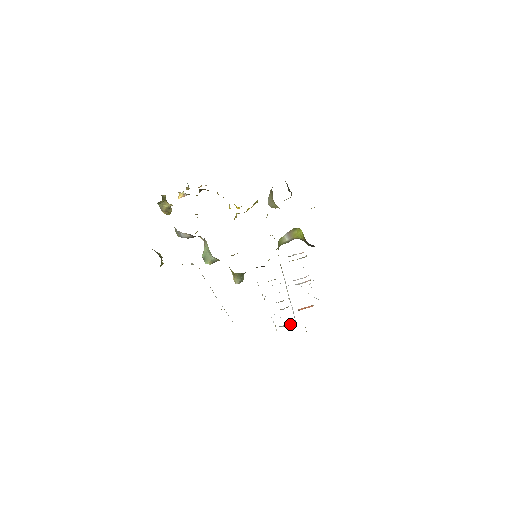
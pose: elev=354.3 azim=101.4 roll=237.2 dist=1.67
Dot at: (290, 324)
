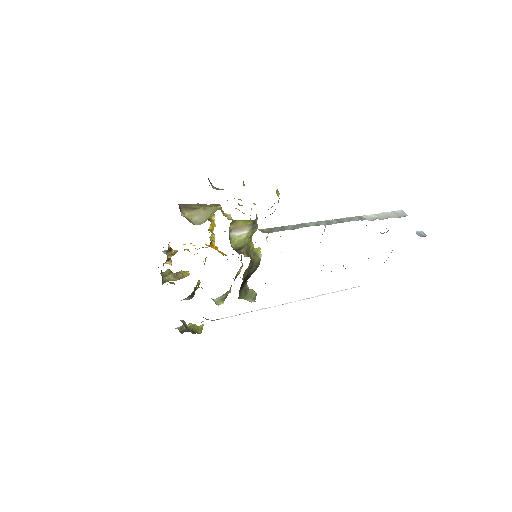
Dot at: occluded
